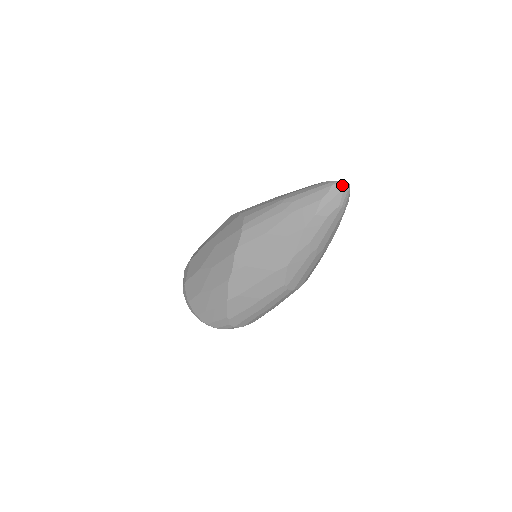
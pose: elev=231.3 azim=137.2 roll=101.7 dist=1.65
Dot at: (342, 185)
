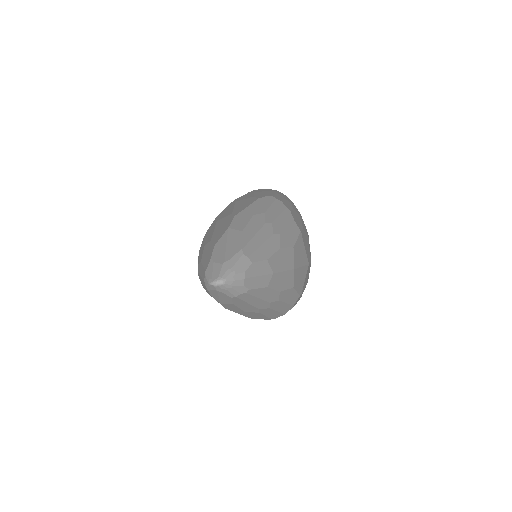
Dot at: (213, 287)
